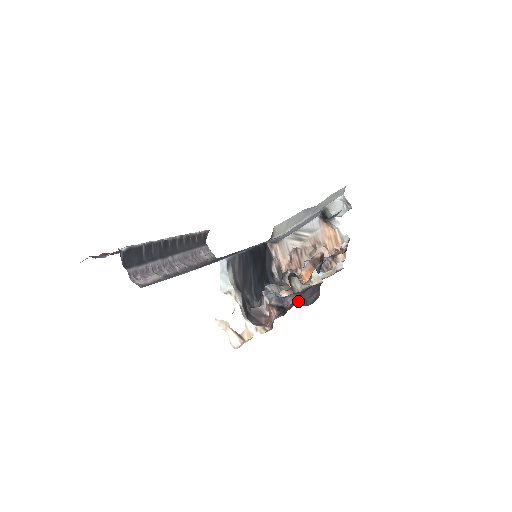
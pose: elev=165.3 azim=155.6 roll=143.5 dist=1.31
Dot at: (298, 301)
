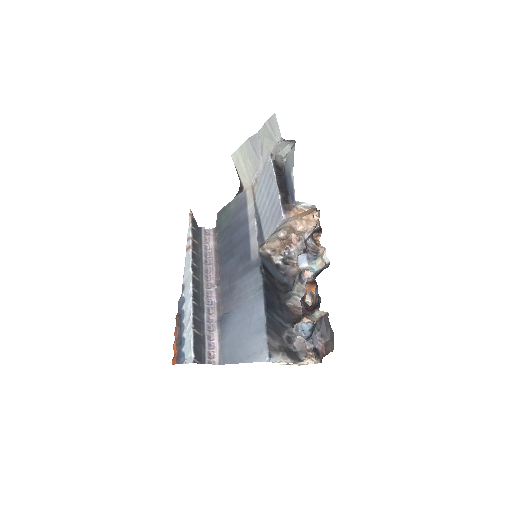
Dot at: (322, 342)
